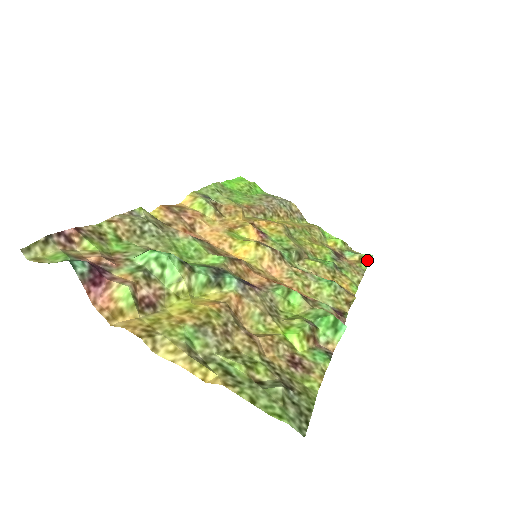
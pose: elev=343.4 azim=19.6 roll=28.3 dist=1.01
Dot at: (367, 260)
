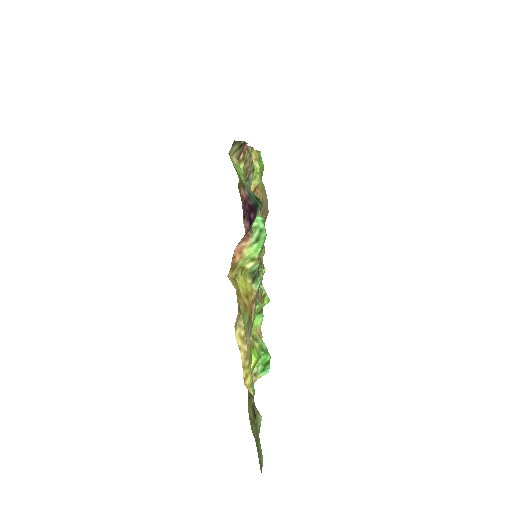
Dot at: (266, 301)
